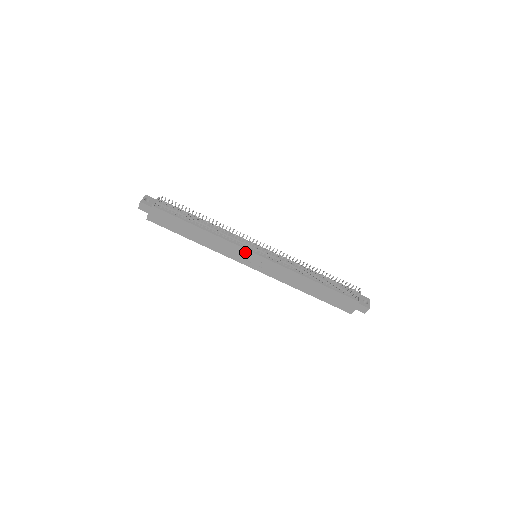
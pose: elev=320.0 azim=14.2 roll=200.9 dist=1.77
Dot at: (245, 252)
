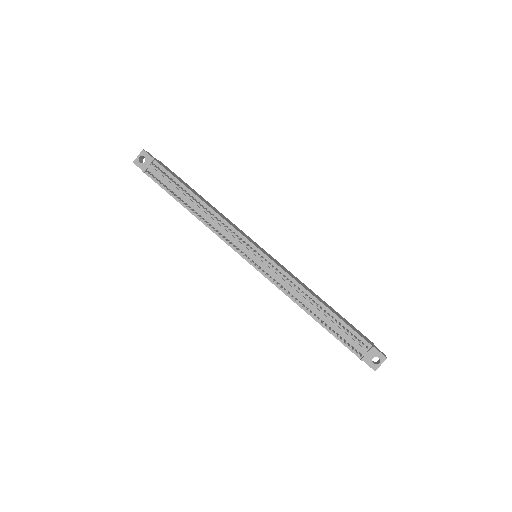
Dot at: (238, 253)
